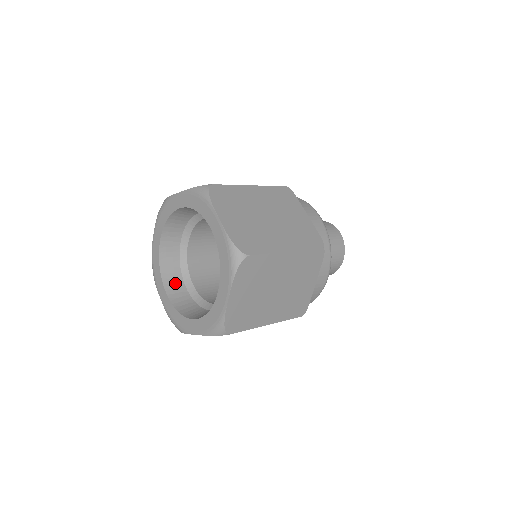
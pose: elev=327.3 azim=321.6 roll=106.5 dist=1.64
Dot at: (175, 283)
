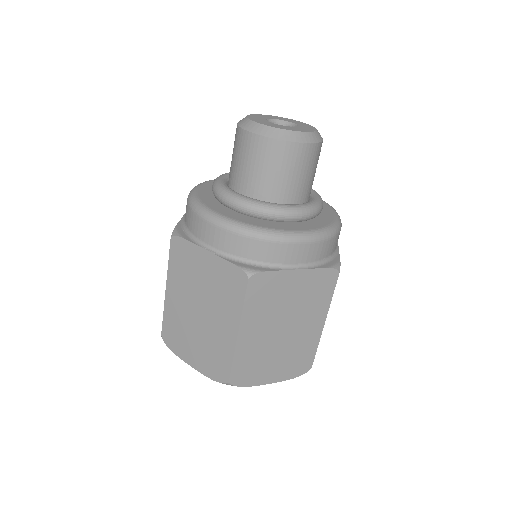
Dot at: occluded
